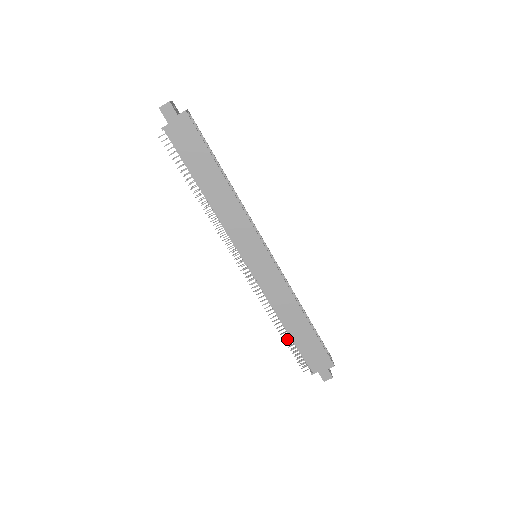
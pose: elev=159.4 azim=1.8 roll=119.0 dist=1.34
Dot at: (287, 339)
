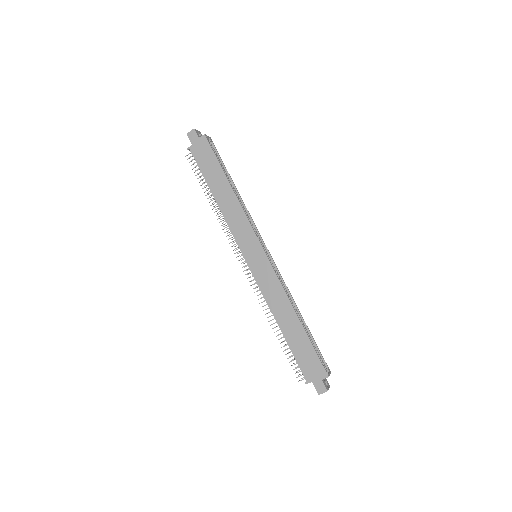
Dot at: (282, 342)
